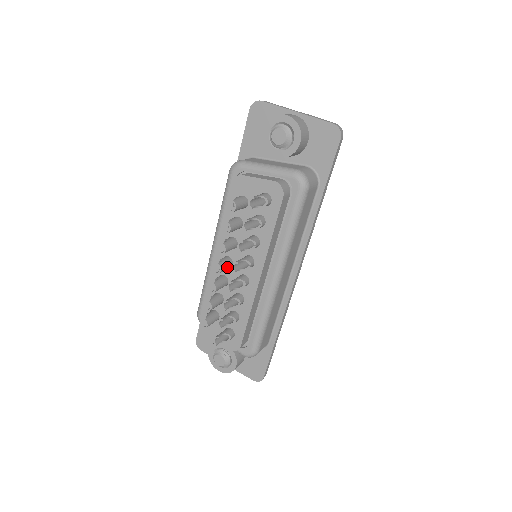
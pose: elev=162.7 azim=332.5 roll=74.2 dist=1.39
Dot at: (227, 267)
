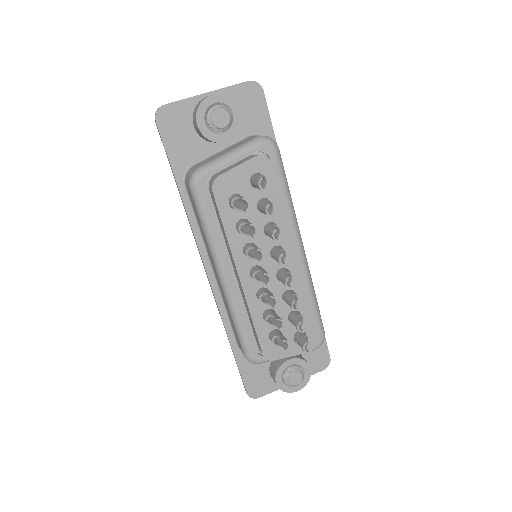
Dot at: occluded
